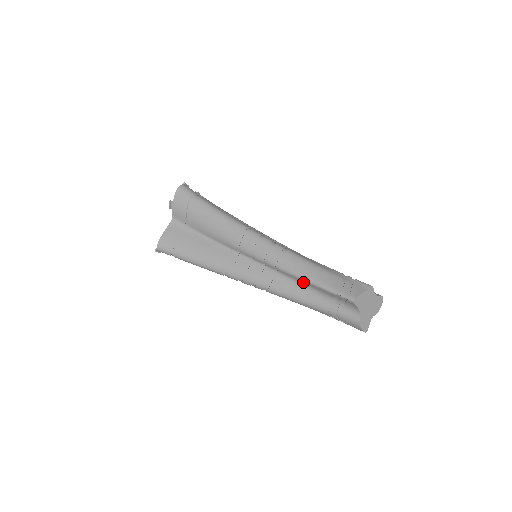
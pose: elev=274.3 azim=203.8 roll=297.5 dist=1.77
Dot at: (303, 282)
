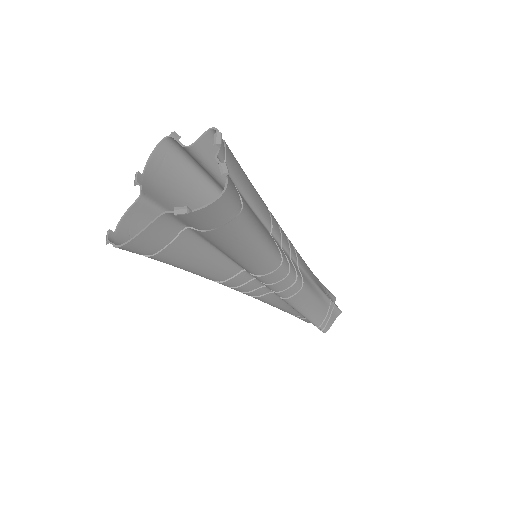
Dot at: occluded
